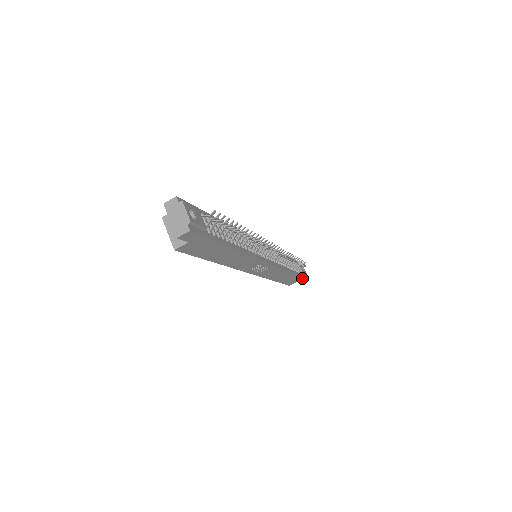
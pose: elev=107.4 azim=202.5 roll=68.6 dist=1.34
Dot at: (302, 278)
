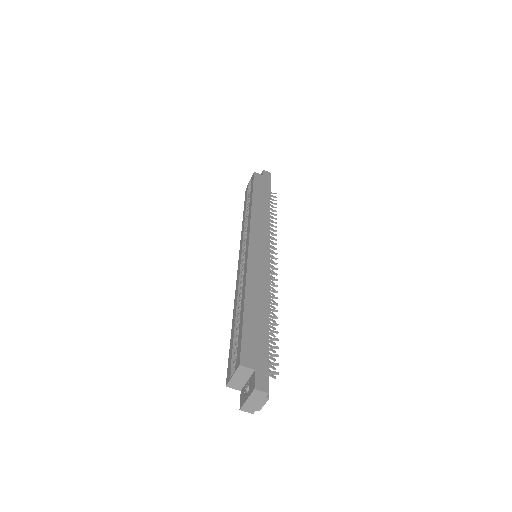
Dot at: occluded
